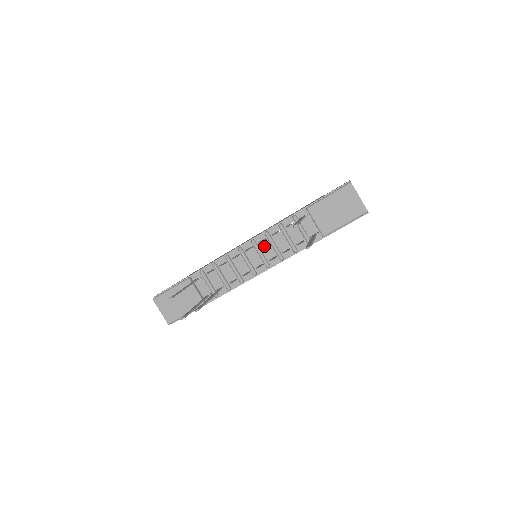
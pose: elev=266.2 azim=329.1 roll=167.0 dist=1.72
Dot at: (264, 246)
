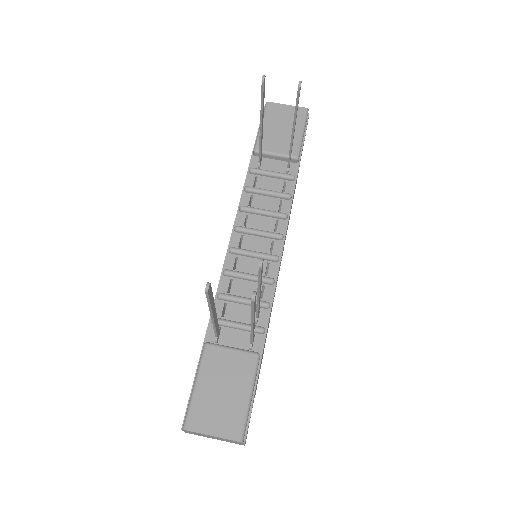
Dot at: (253, 223)
